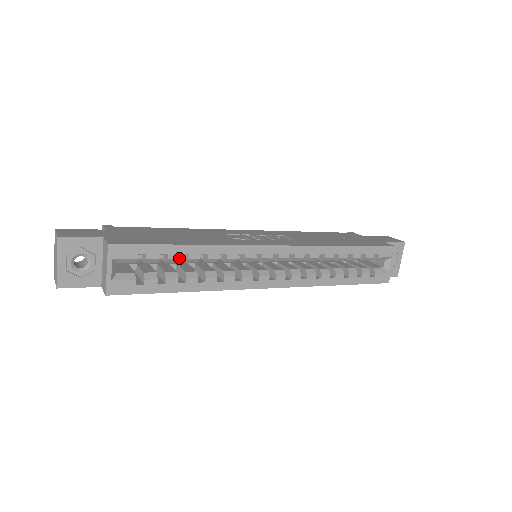
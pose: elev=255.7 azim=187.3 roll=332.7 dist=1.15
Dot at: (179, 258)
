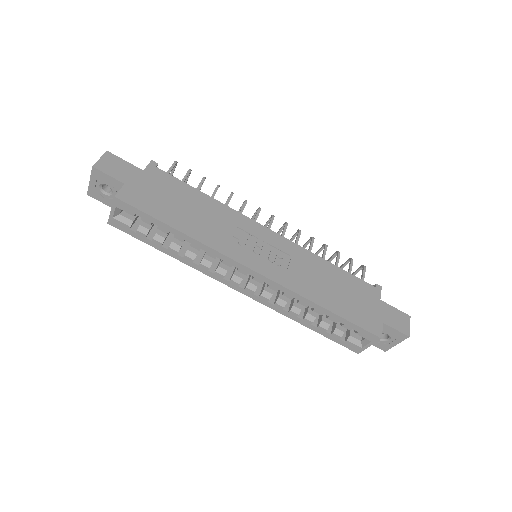
Dot at: (166, 233)
